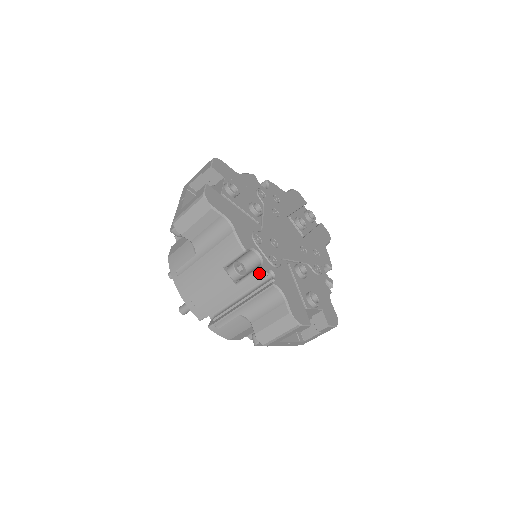
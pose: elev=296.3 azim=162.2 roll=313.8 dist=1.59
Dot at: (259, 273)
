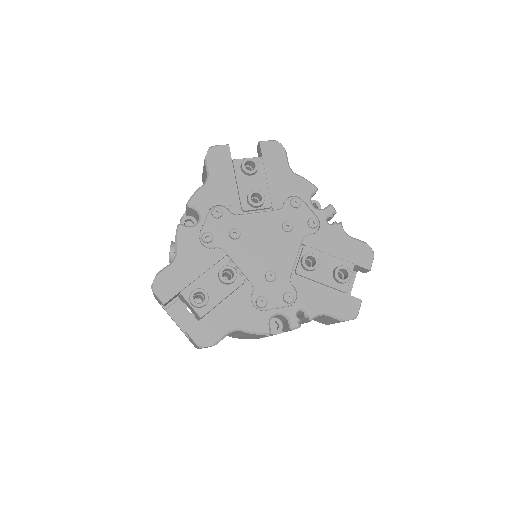
Dot at: occluded
